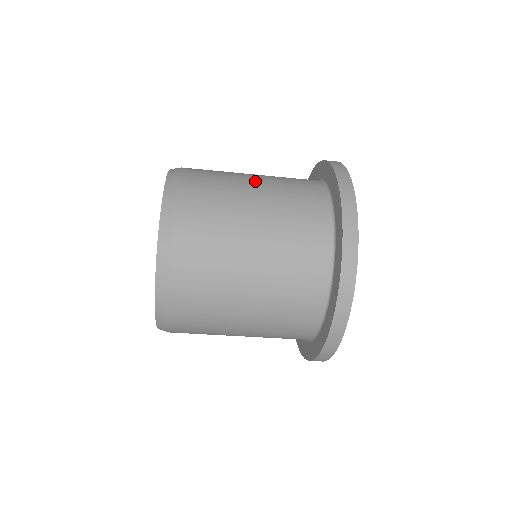
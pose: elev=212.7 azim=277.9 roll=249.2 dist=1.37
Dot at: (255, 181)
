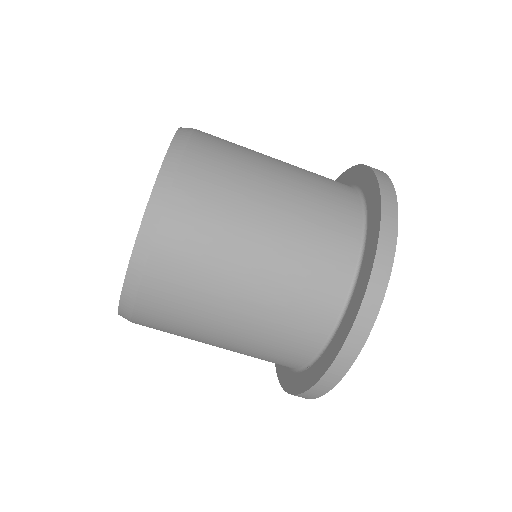
Dot at: (276, 198)
